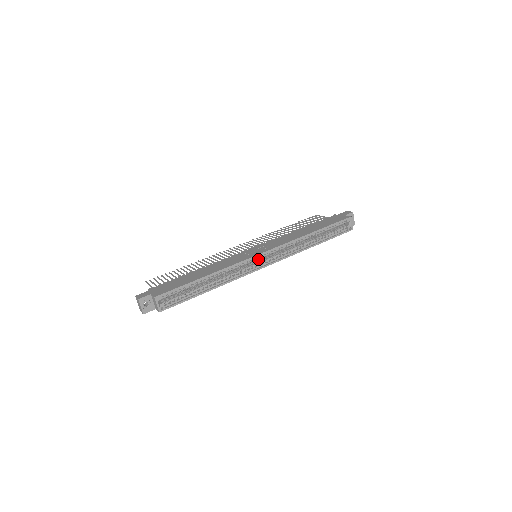
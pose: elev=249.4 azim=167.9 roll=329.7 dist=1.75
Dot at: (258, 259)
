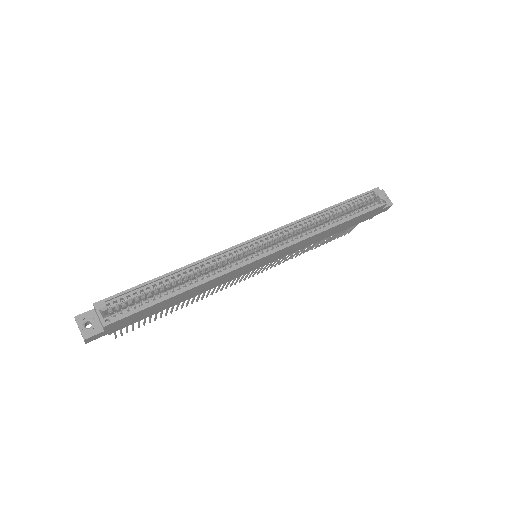
Dot at: occluded
